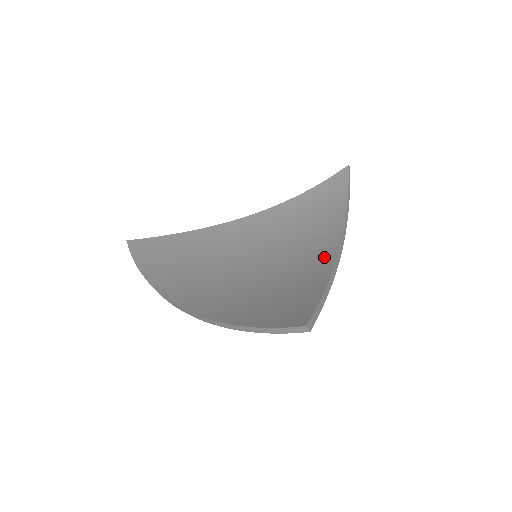
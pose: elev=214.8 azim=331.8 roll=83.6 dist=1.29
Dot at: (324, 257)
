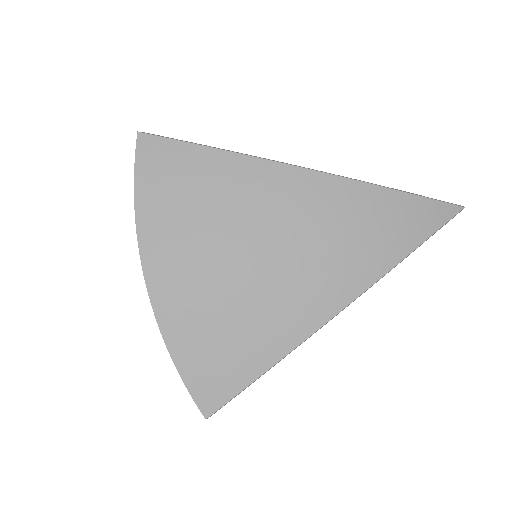
Dot at: (307, 318)
